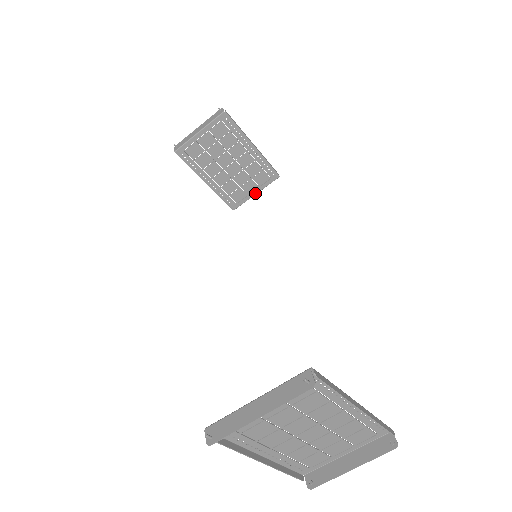
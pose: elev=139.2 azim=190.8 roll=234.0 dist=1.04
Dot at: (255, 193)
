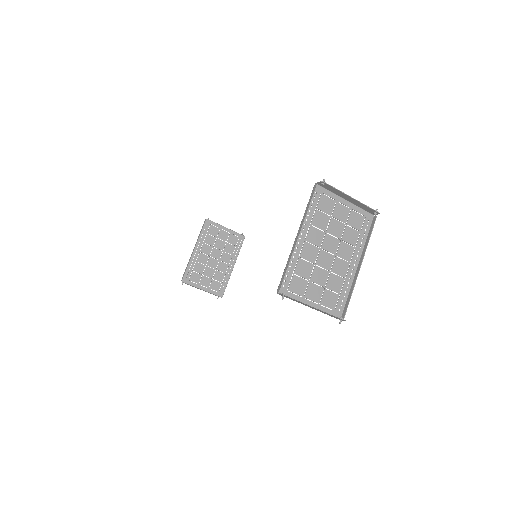
Dot at: (203, 288)
